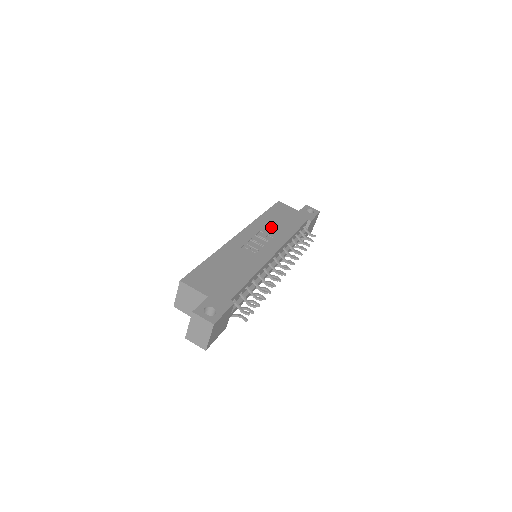
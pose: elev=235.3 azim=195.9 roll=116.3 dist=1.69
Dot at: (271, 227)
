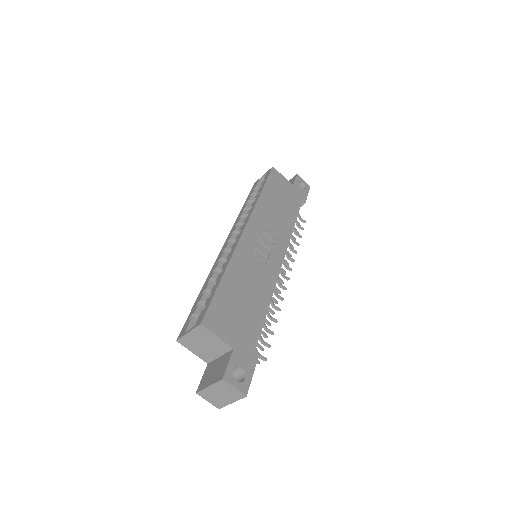
Dot at: (273, 215)
